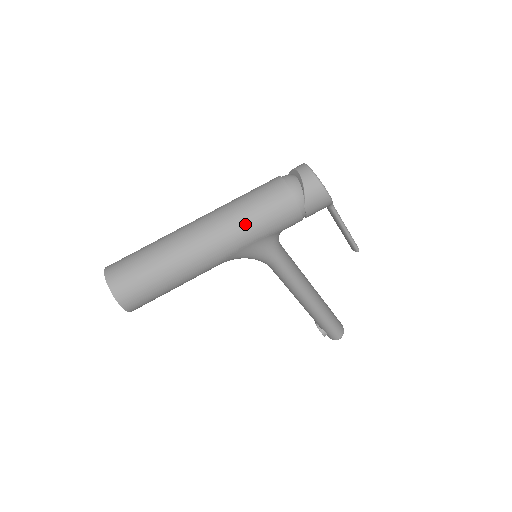
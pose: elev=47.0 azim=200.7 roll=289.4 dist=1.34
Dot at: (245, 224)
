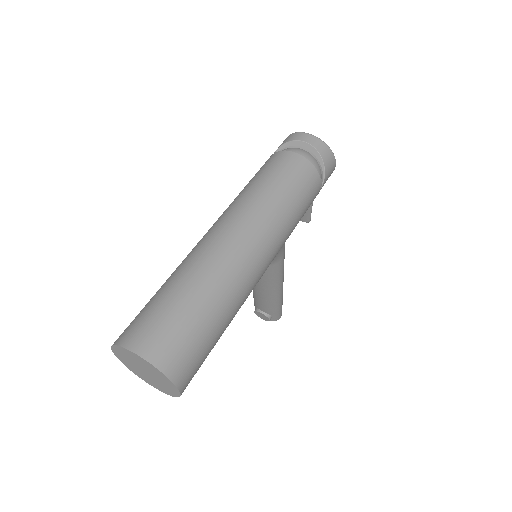
Dot at: (288, 219)
